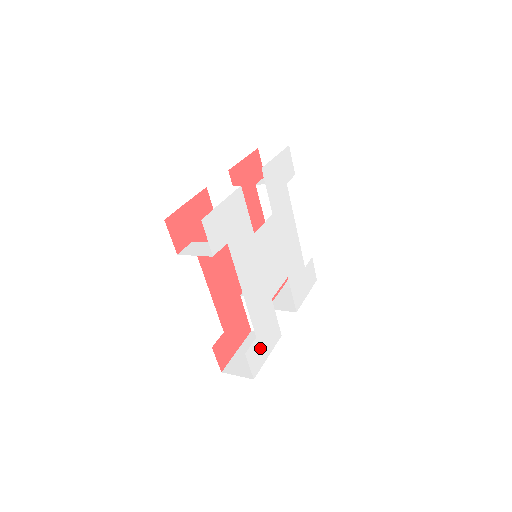
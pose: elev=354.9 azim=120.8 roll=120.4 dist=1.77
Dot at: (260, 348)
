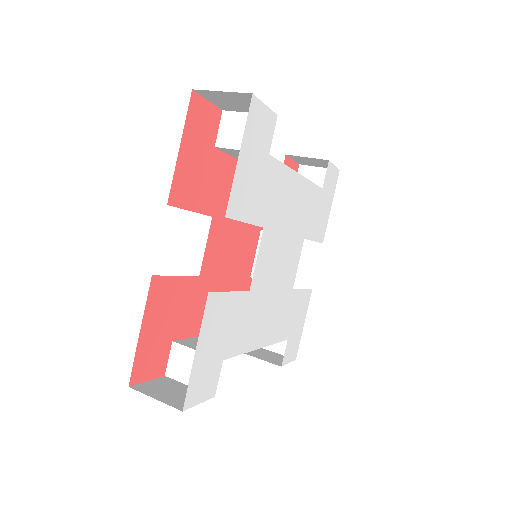
Dot at: (294, 336)
